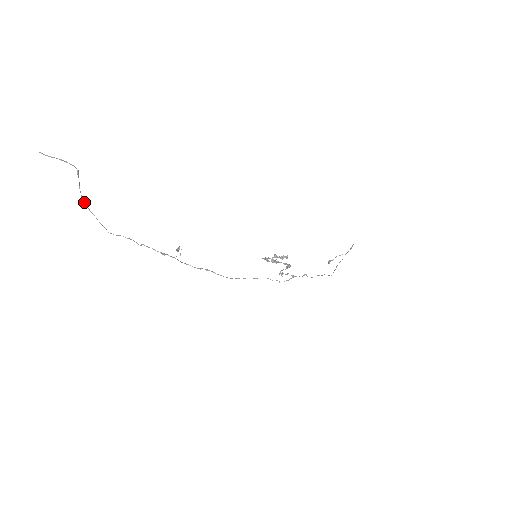
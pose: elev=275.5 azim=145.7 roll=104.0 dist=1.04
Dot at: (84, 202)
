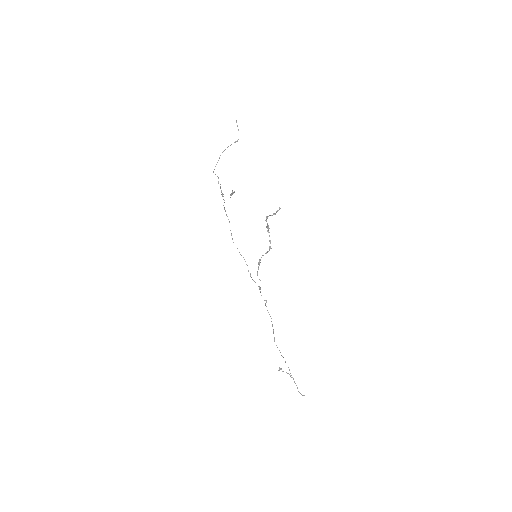
Dot at: occluded
